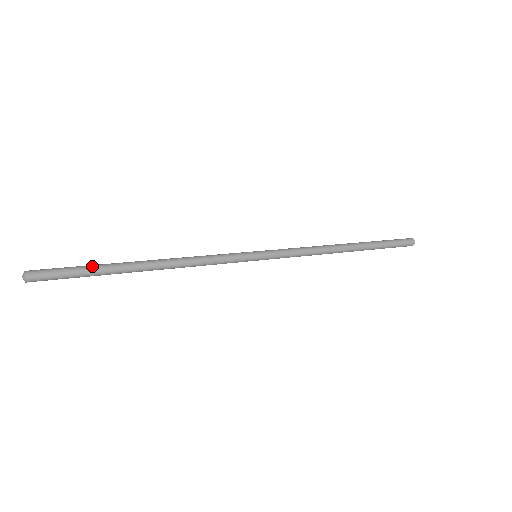
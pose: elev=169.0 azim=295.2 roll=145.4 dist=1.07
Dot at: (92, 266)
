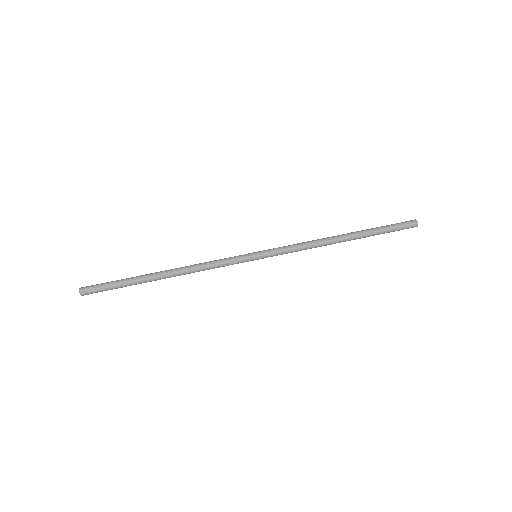
Dot at: (125, 284)
